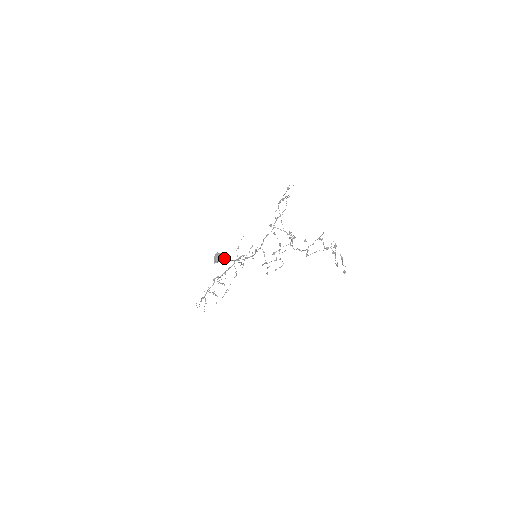
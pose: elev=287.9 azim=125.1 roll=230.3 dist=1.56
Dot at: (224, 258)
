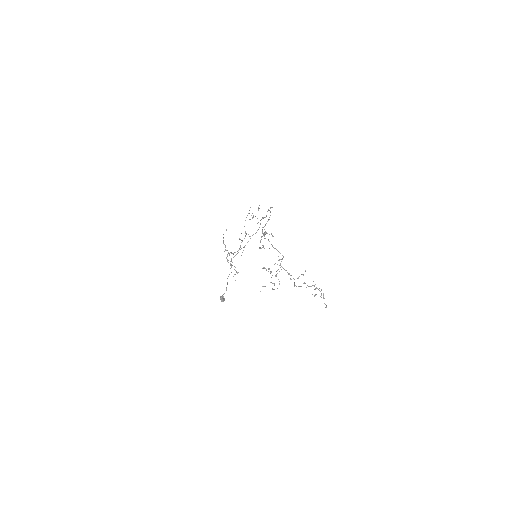
Dot at: occluded
